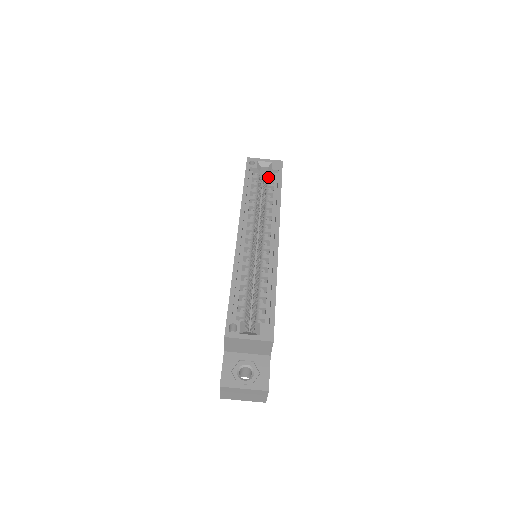
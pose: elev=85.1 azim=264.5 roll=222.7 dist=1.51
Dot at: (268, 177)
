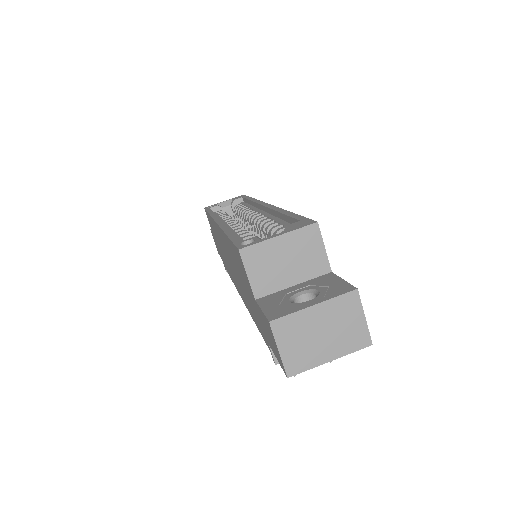
Dot at: (234, 207)
